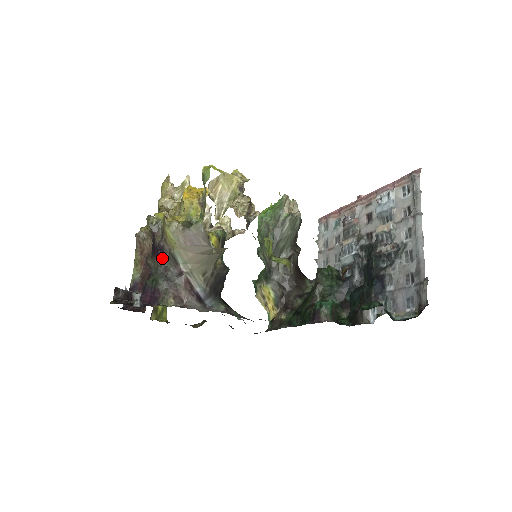
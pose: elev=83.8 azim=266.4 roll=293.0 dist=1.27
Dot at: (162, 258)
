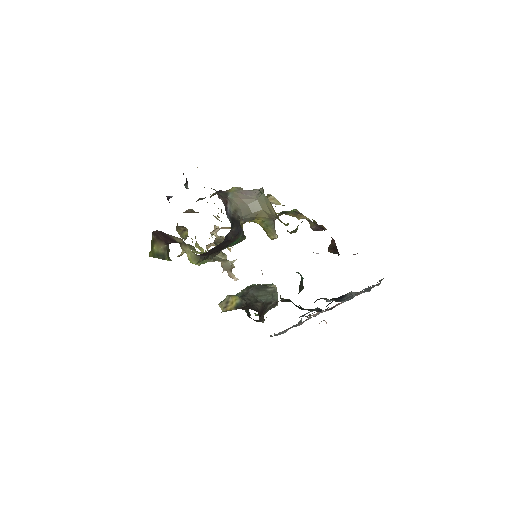
Dot at: occluded
